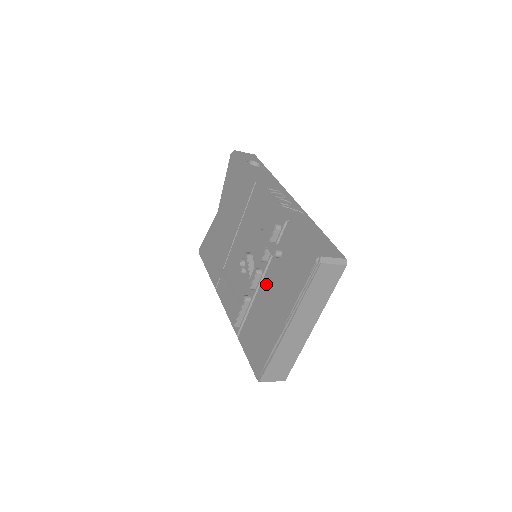
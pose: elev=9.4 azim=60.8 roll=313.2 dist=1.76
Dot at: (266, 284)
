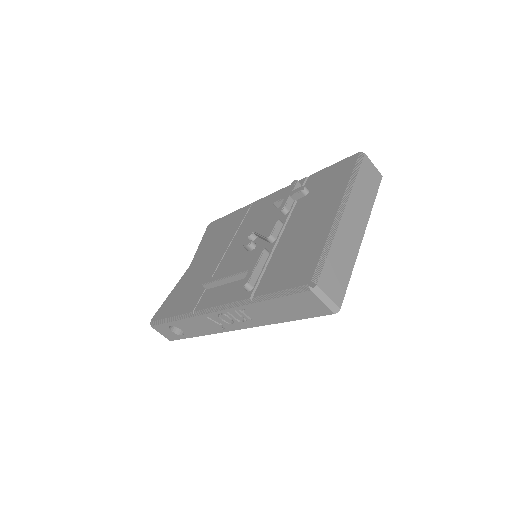
Dot at: (293, 221)
